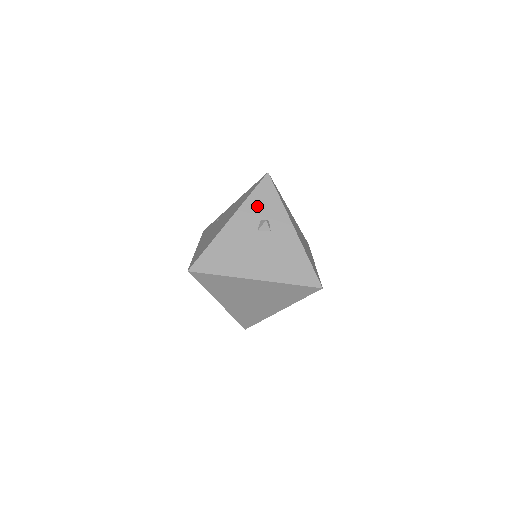
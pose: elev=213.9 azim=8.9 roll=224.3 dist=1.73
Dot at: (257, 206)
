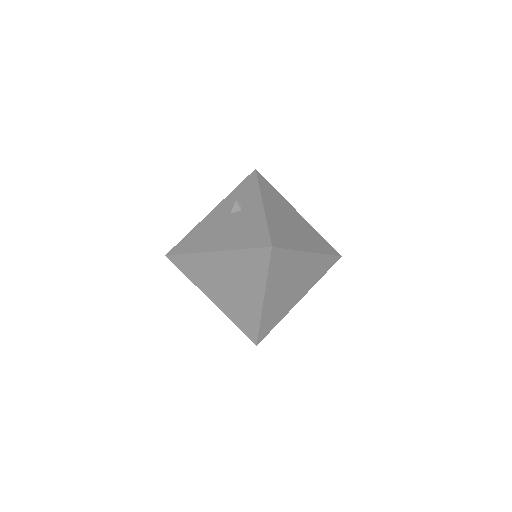
Dot at: (237, 195)
